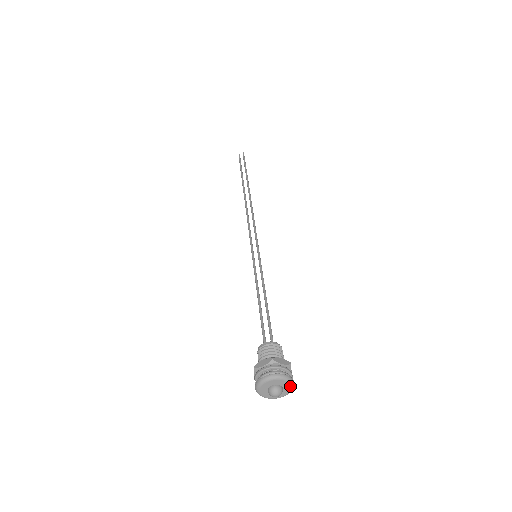
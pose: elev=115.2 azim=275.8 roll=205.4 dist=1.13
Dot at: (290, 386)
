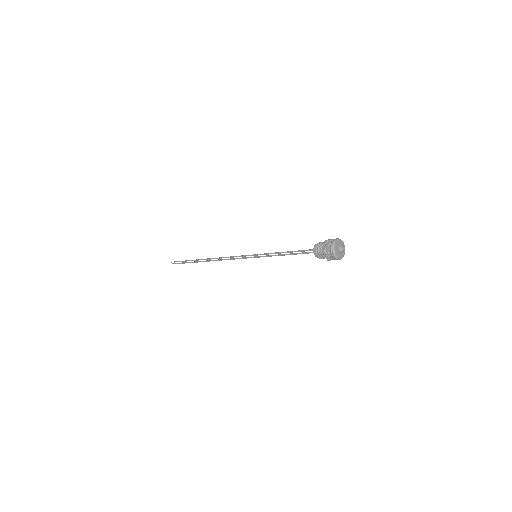
Dot at: (343, 243)
